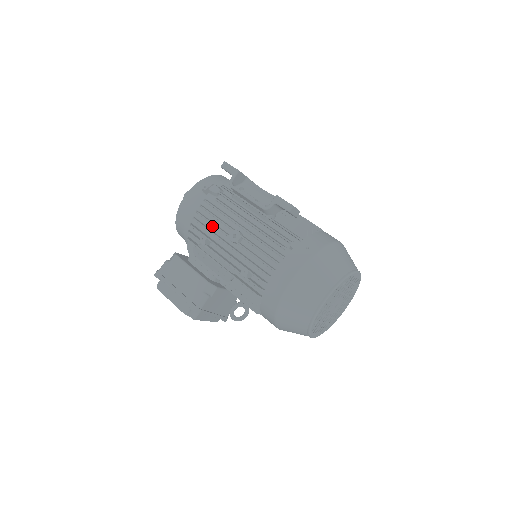
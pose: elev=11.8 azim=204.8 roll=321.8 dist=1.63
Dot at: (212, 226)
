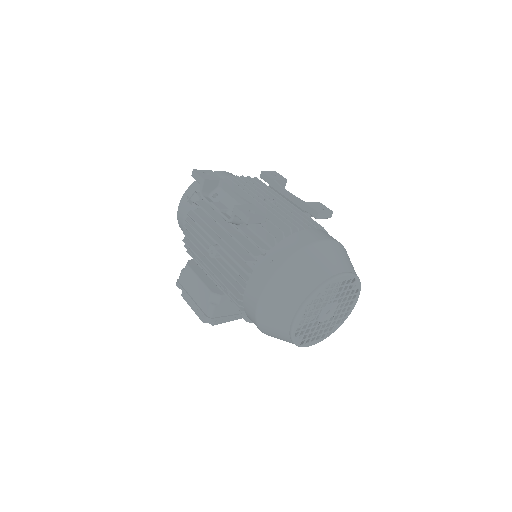
Dot at: occluded
